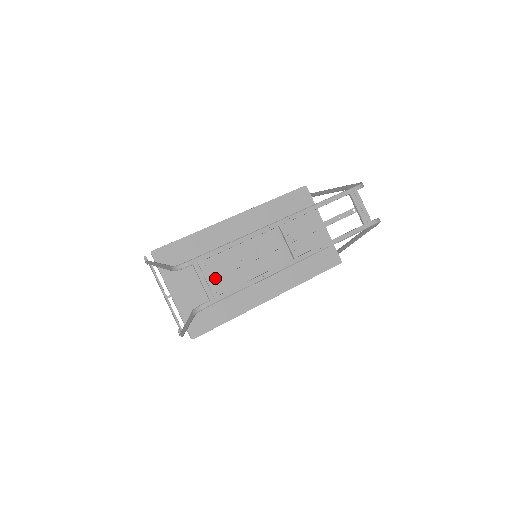
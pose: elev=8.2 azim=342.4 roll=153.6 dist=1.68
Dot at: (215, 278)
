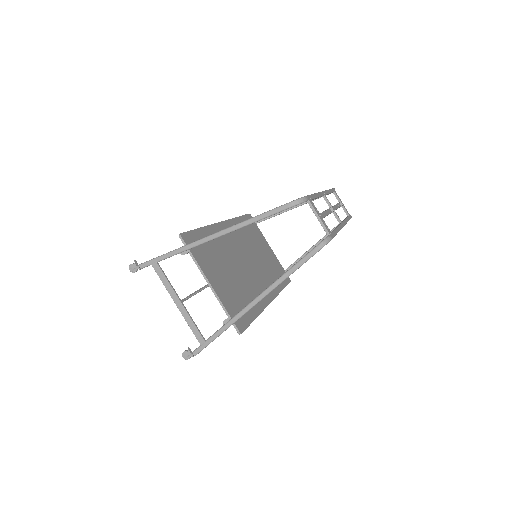
Dot at: occluded
